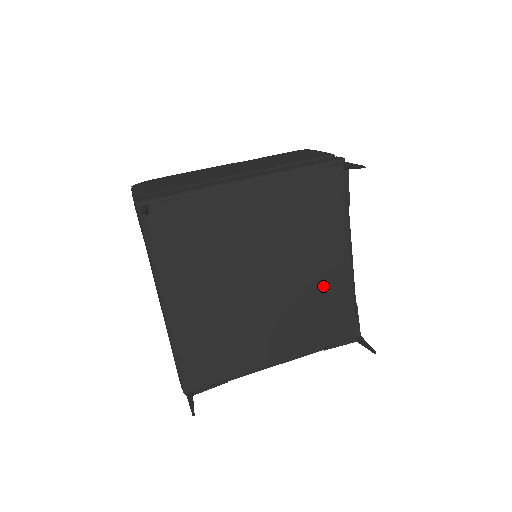
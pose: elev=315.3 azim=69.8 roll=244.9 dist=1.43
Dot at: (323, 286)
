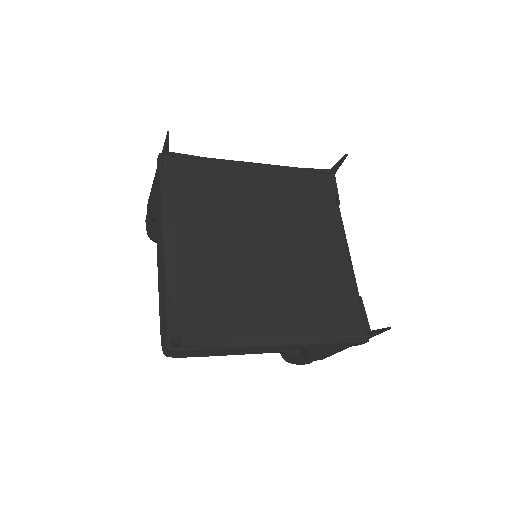
Dot at: (324, 268)
